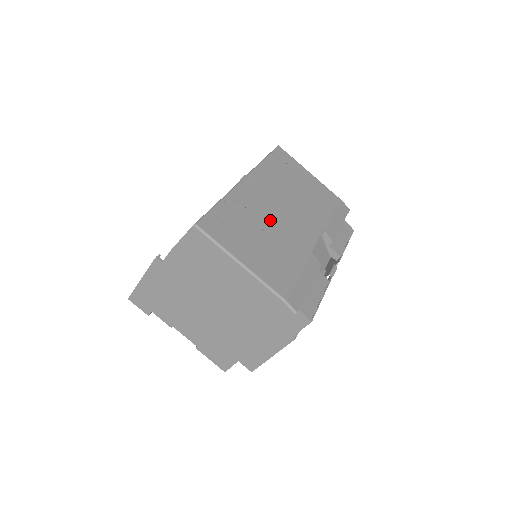
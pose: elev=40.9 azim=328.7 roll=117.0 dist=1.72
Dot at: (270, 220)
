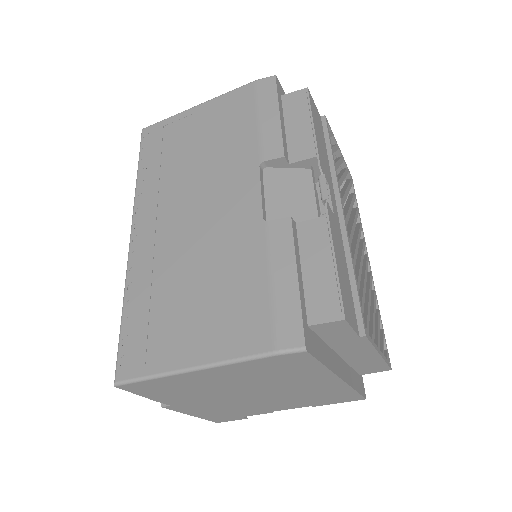
Dot at: (188, 250)
